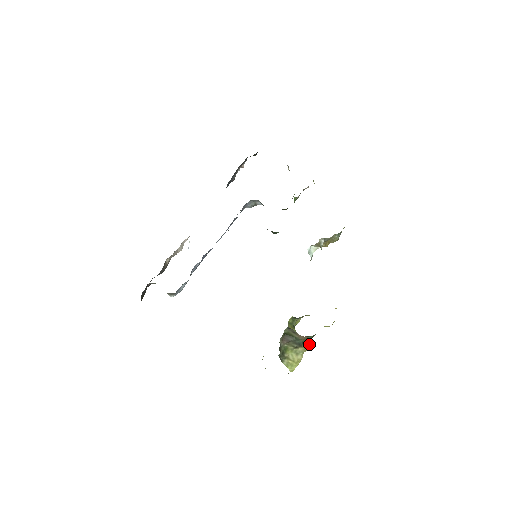
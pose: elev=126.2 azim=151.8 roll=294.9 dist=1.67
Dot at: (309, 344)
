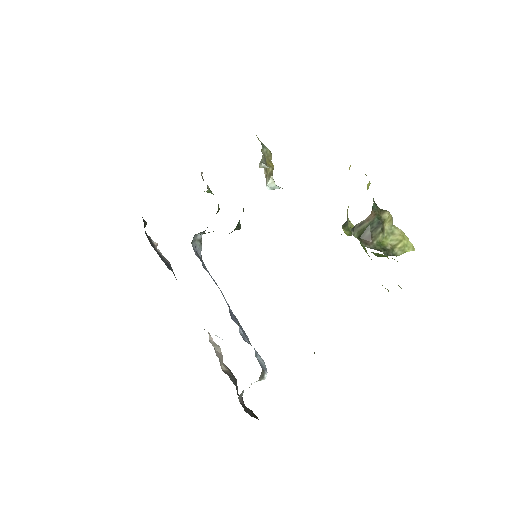
Dot at: (383, 212)
